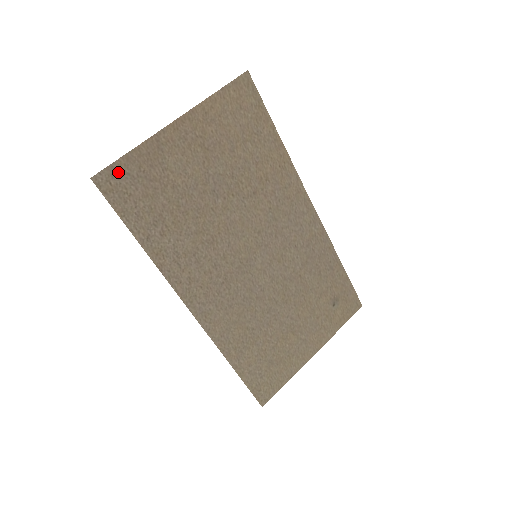
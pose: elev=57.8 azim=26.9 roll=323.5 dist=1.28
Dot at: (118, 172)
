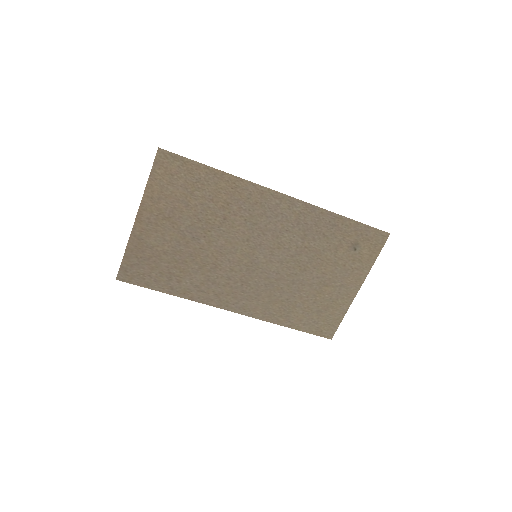
Dot at: (127, 267)
